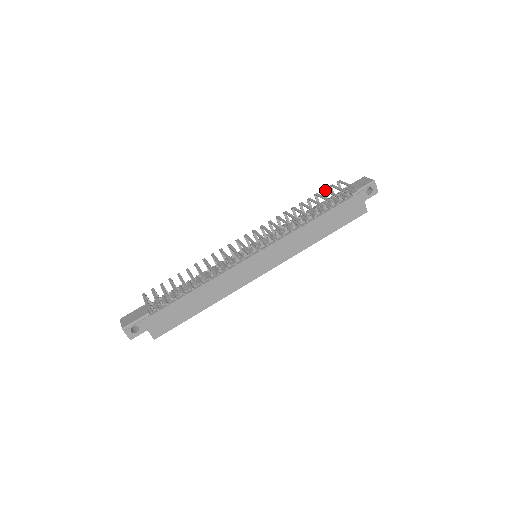
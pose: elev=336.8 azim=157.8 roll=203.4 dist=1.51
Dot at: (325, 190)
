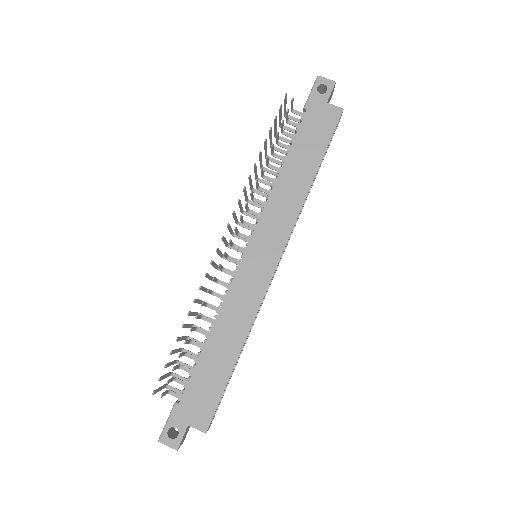
Dot at: (274, 133)
